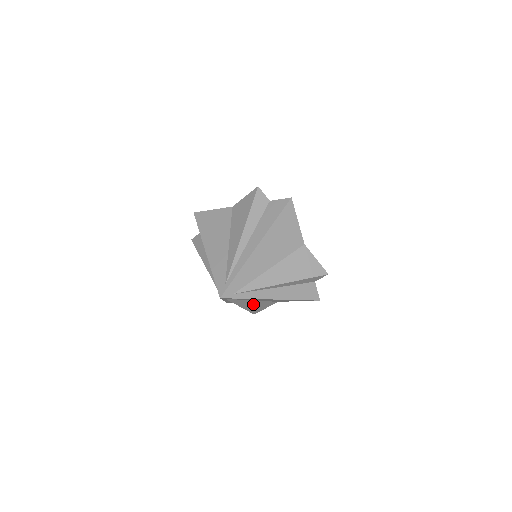
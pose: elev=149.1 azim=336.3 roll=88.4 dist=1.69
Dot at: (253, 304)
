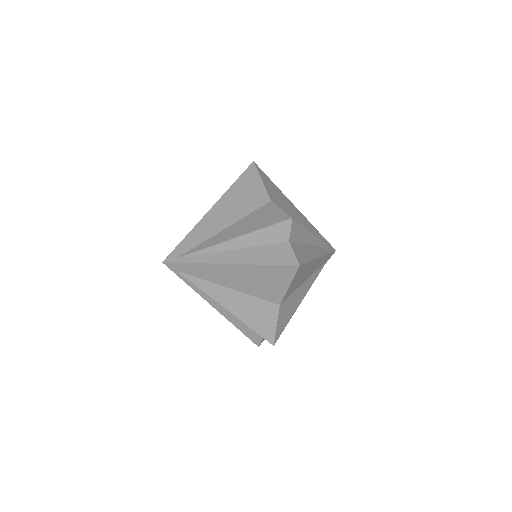
Dot at: occluded
